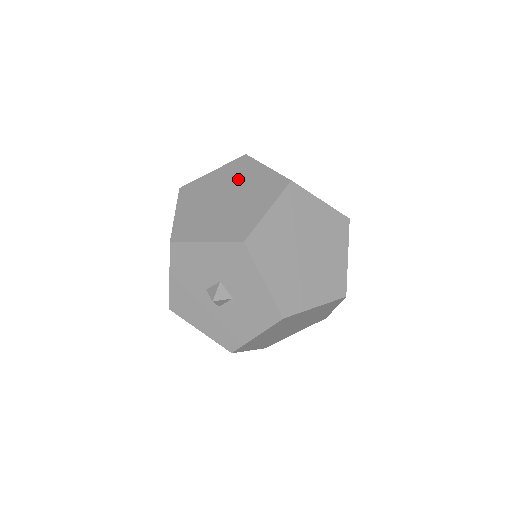
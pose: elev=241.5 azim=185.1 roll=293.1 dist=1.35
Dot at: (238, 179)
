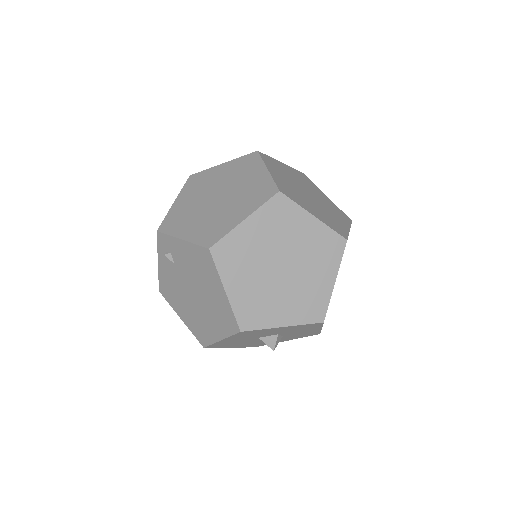
Dot at: (286, 236)
